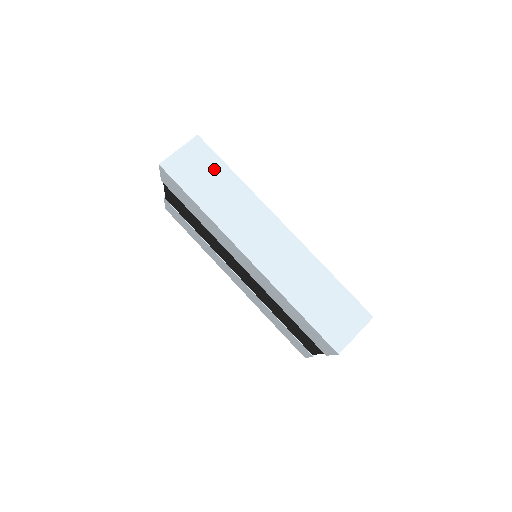
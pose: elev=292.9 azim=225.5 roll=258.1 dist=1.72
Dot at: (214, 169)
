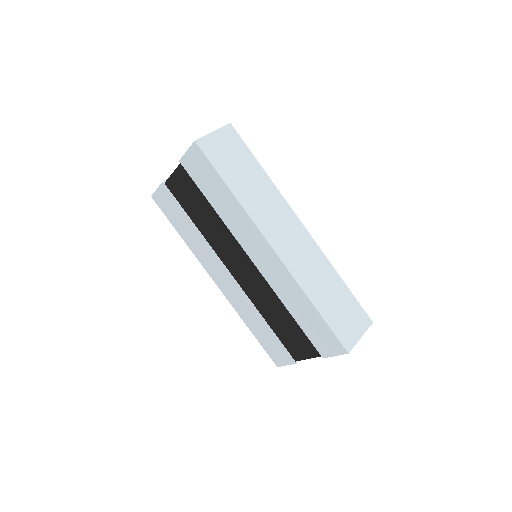
Dot at: (245, 159)
